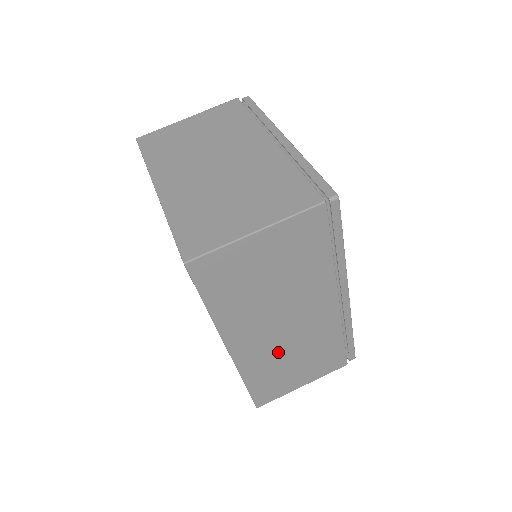
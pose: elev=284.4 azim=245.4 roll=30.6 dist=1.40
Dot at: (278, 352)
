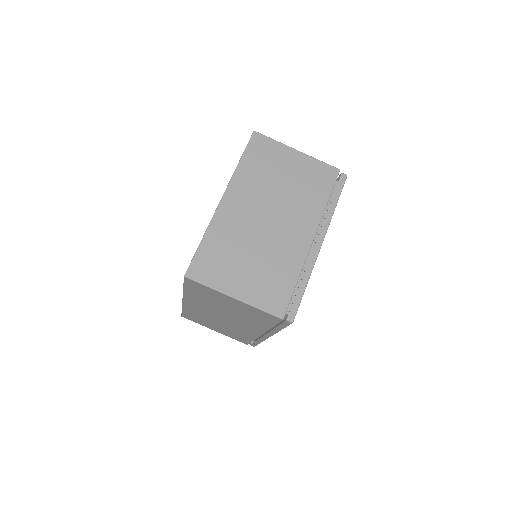
Dot at: (211, 318)
